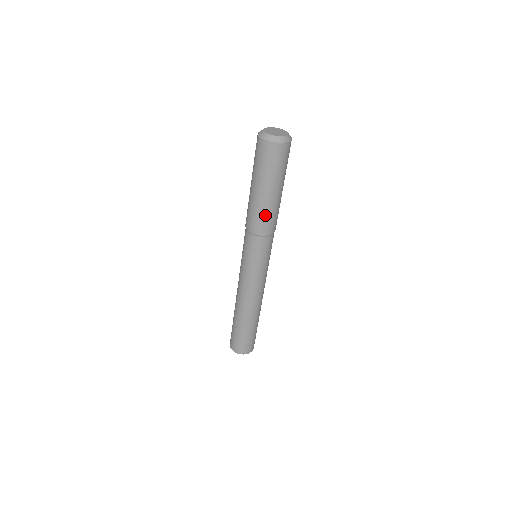
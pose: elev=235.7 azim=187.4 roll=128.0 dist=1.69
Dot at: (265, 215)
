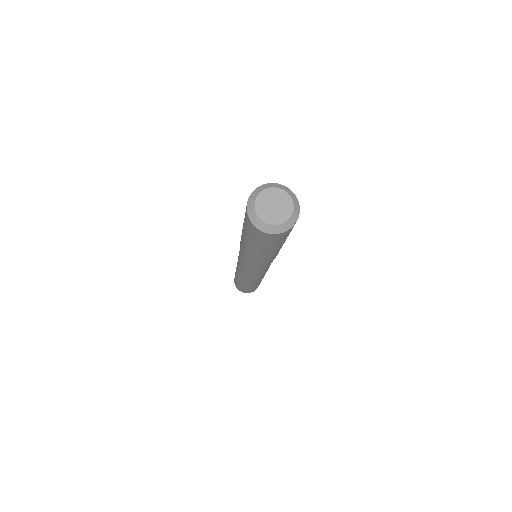
Dot at: (246, 252)
